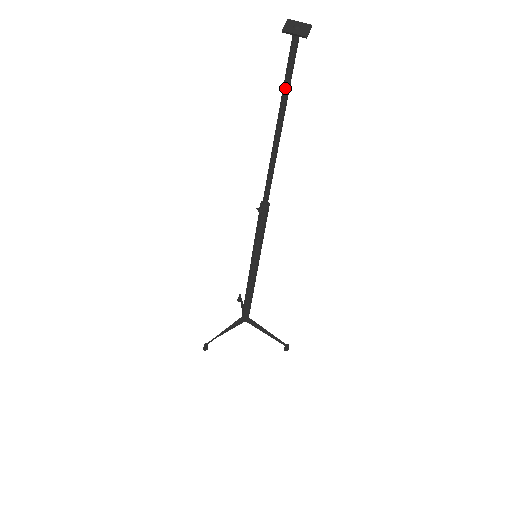
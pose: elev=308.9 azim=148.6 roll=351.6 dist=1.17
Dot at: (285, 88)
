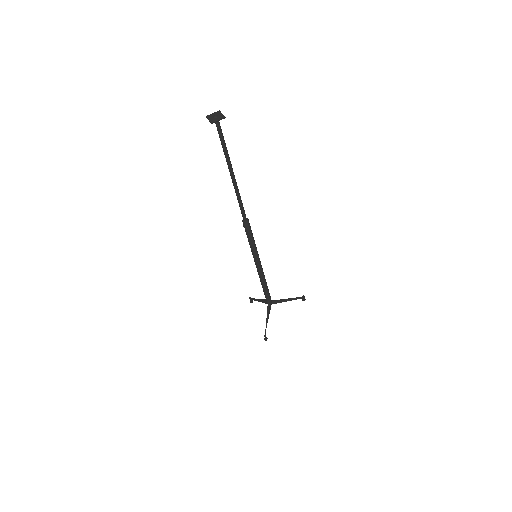
Dot at: (225, 149)
